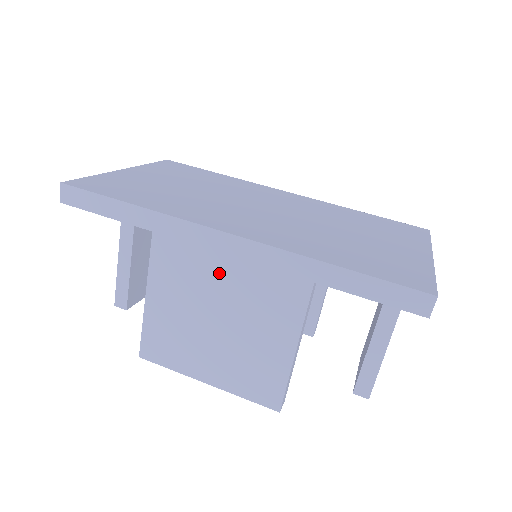
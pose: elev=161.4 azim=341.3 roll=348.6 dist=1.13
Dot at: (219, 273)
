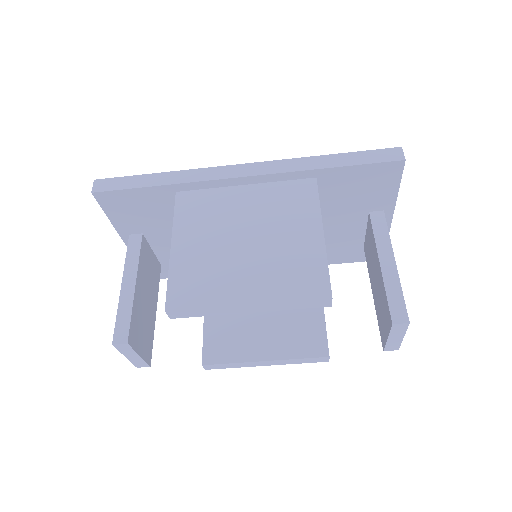
Dot at: (239, 203)
